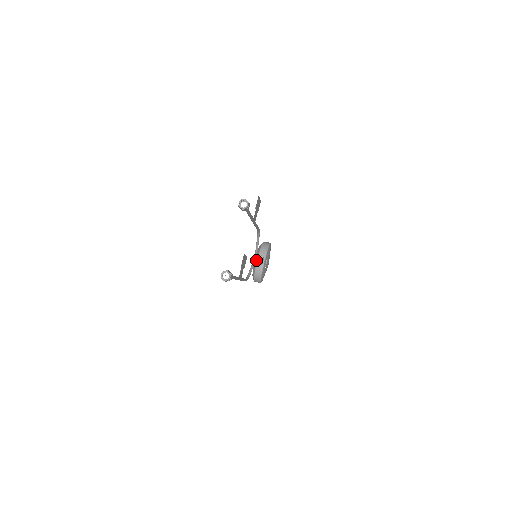
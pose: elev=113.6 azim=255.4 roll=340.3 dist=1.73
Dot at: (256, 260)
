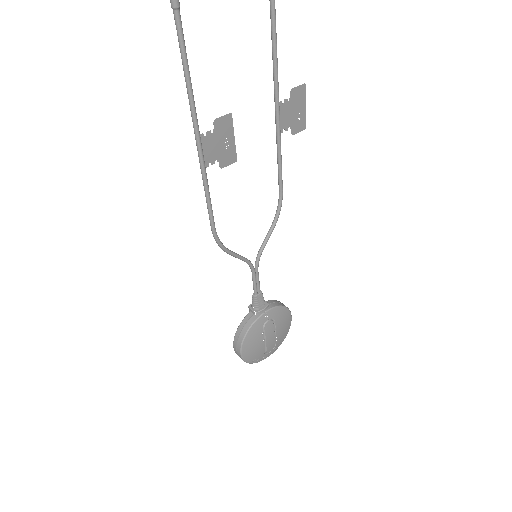
Dot at: (253, 275)
